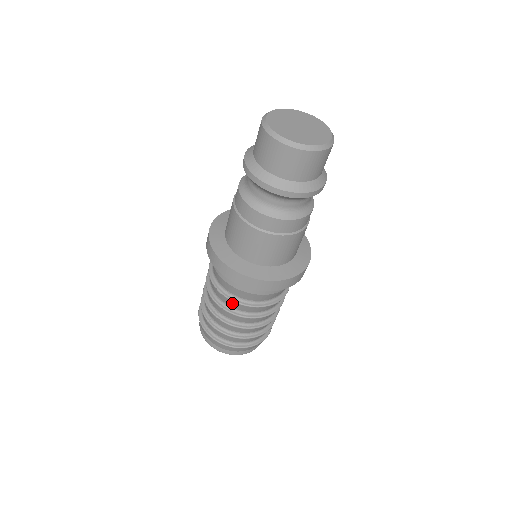
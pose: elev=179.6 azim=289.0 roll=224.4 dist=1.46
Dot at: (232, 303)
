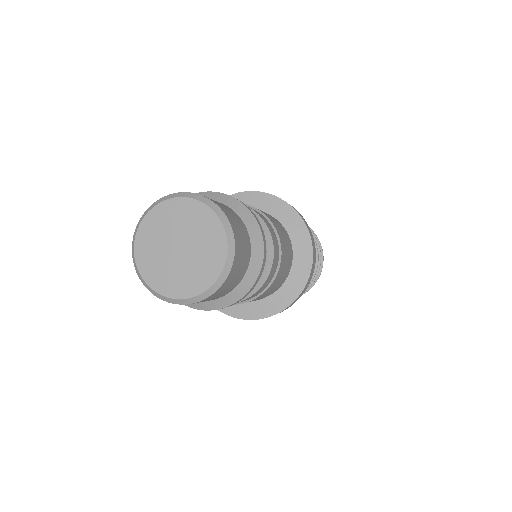
Dot at: occluded
